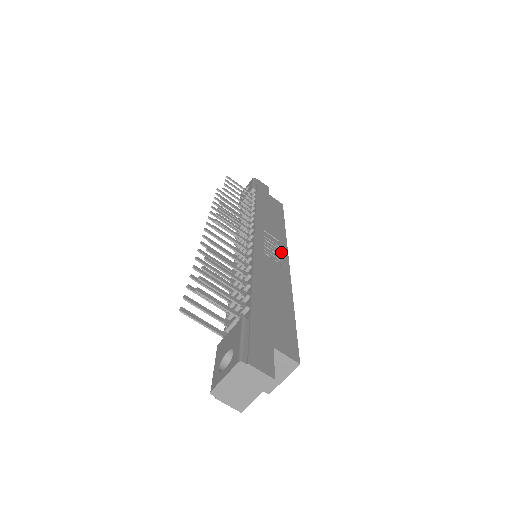
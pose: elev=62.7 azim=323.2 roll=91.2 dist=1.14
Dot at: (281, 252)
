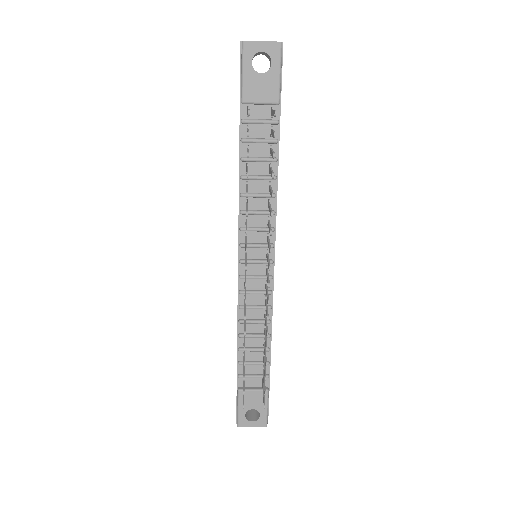
Dot at: occluded
